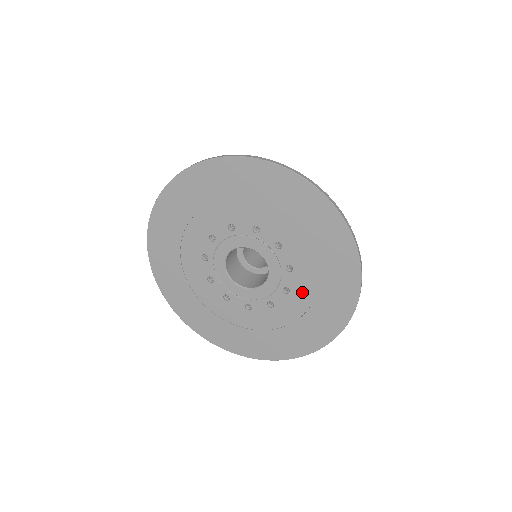
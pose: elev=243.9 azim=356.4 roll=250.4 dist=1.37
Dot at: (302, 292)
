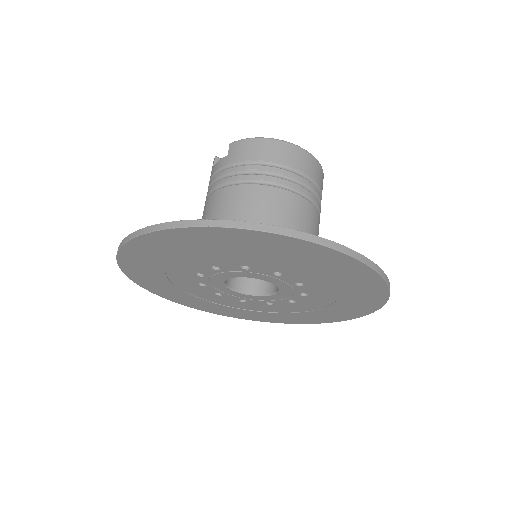
Dot at: (312, 280)
